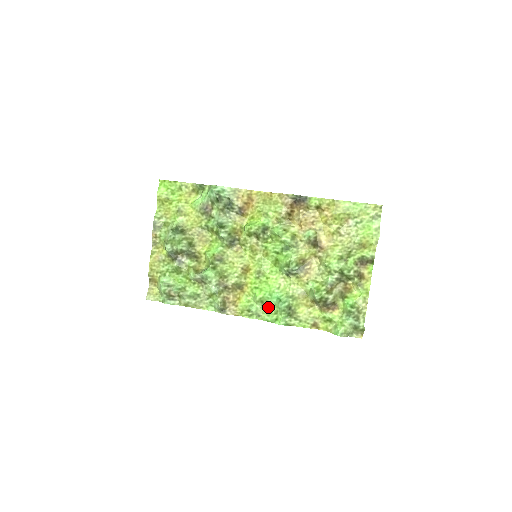
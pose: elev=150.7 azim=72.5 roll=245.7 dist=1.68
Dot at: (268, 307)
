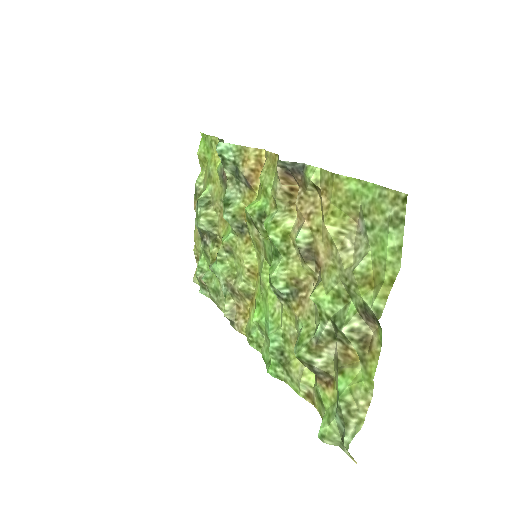
Dot at: (267, 338)
